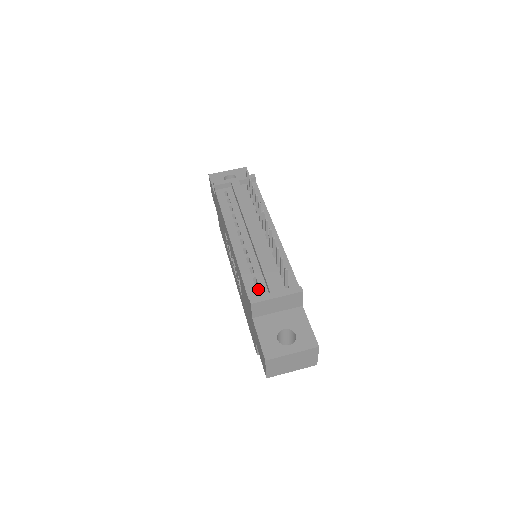
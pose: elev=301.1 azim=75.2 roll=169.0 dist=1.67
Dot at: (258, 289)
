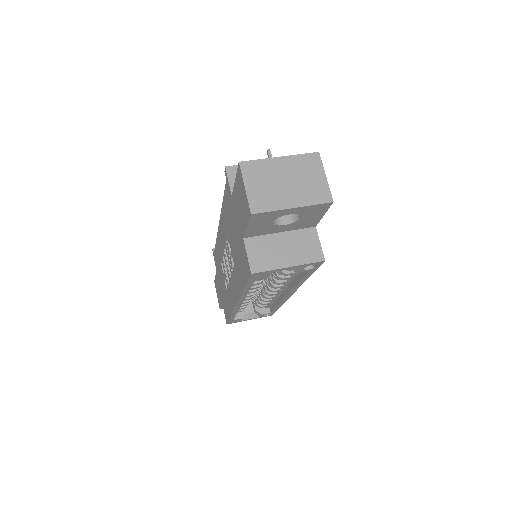
Dot at: occluded
